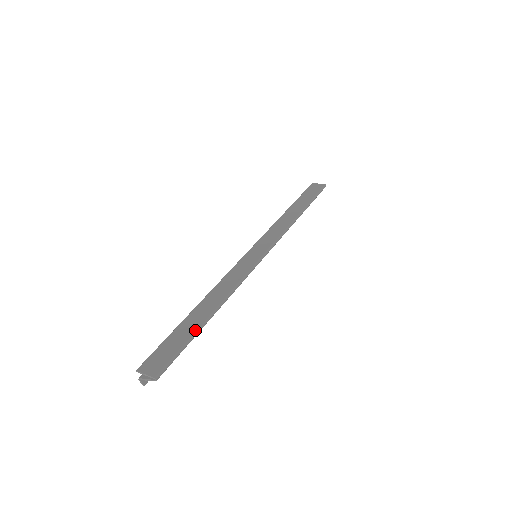
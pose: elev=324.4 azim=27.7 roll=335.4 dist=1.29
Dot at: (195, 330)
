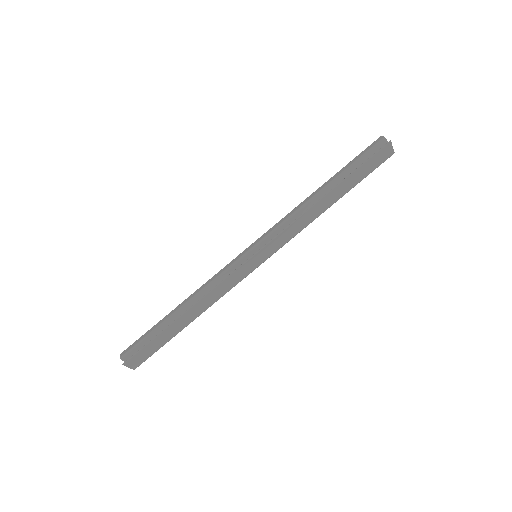
Dot at: occluded
